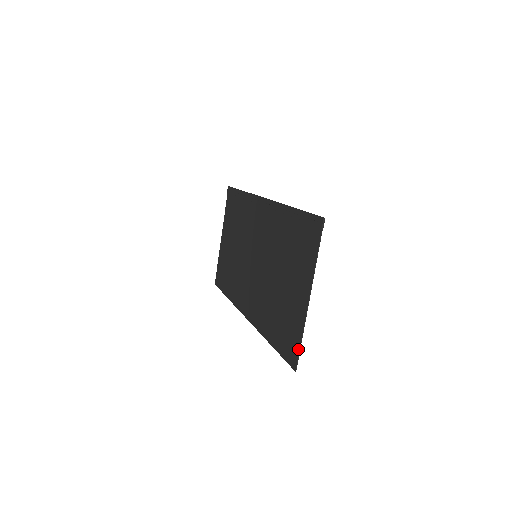
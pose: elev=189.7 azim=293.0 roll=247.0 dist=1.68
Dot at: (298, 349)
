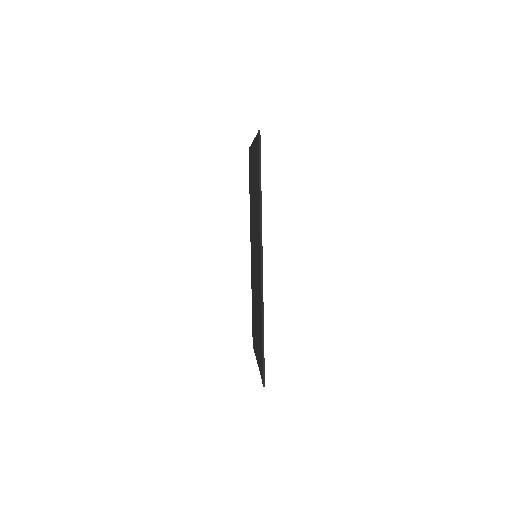
Dot at: occluded
